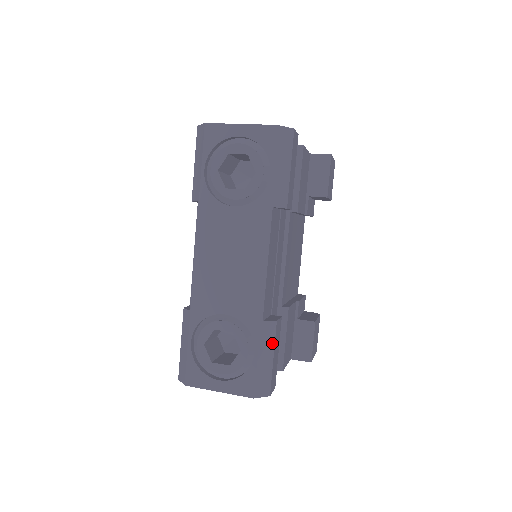
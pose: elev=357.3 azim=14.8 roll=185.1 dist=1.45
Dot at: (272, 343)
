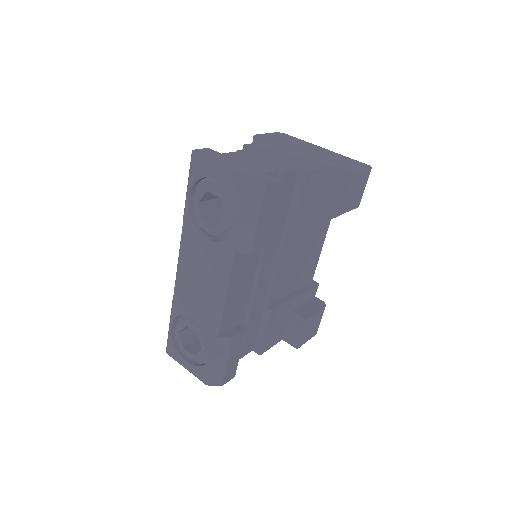
Dot at: (227, 352)
